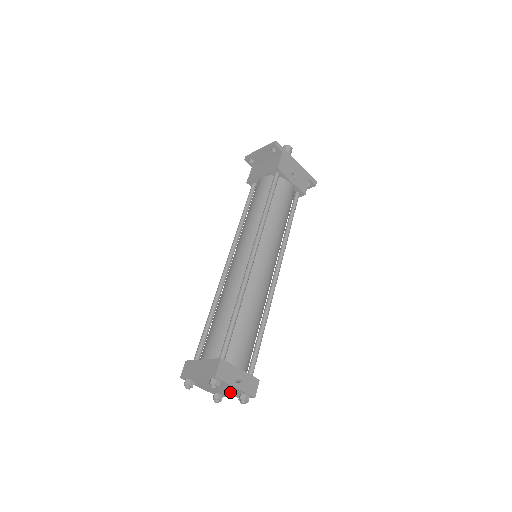
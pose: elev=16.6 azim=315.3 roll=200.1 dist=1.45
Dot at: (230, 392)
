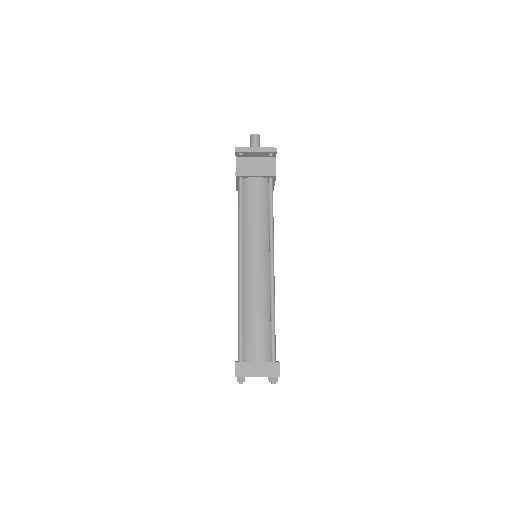
Dot at: occluded
